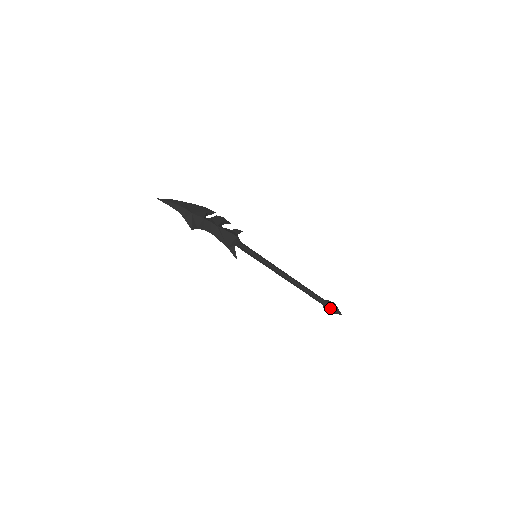
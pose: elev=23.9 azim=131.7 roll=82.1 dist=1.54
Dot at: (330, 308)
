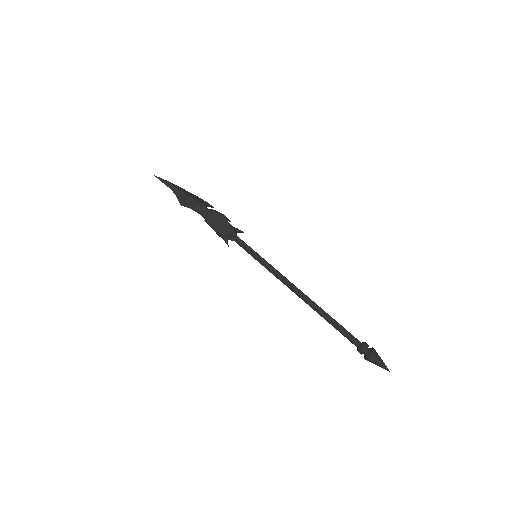
Dot at: (365, 350)
